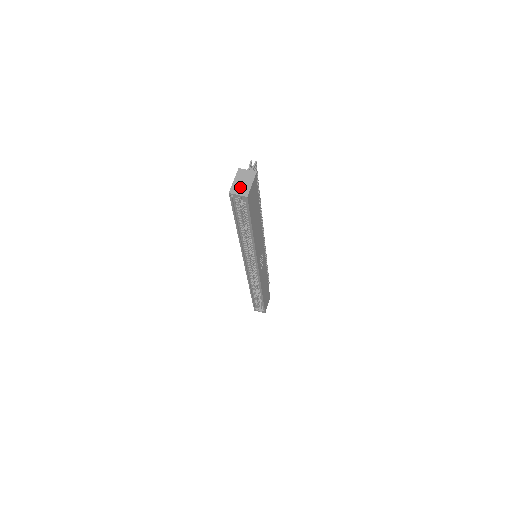
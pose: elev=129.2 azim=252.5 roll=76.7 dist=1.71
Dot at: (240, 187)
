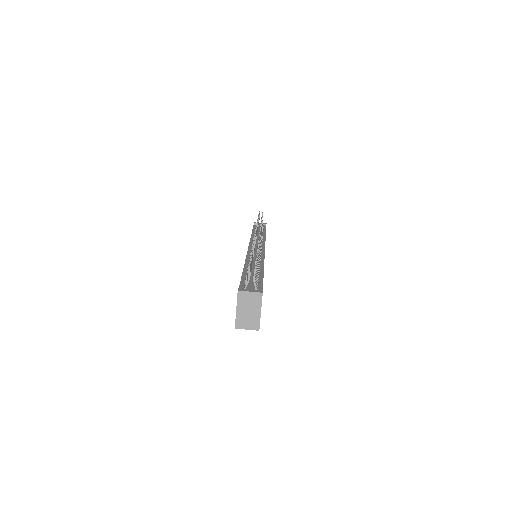
Dot at: (247, 319)
